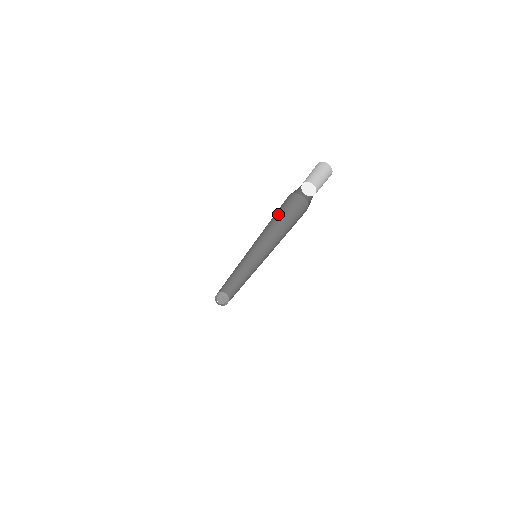
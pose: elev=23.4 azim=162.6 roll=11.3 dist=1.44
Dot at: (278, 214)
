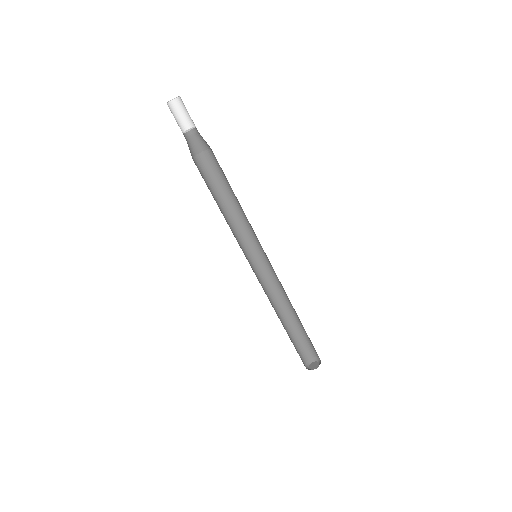
Dot at: (227, 185)
